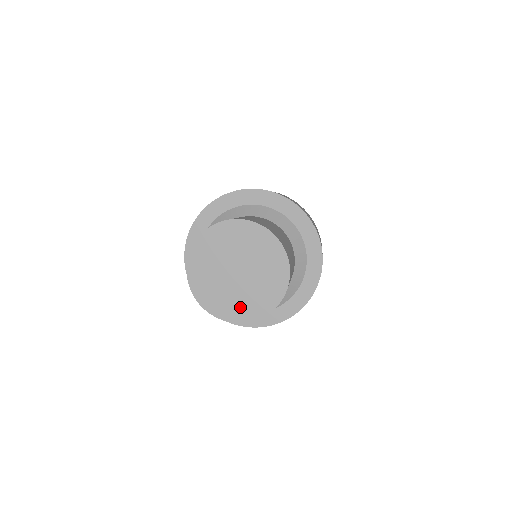
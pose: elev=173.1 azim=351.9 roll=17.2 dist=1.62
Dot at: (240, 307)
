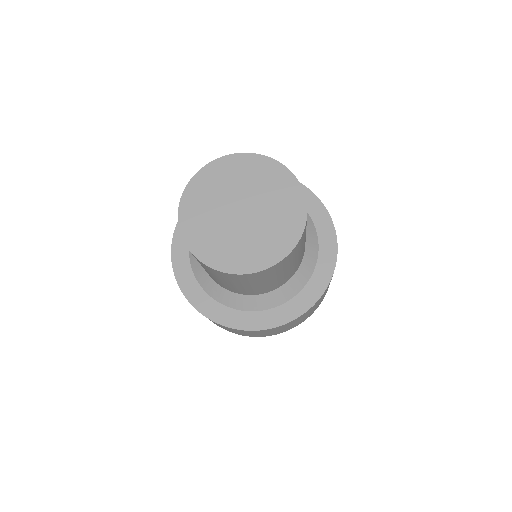
Dot at: (208, 240)
